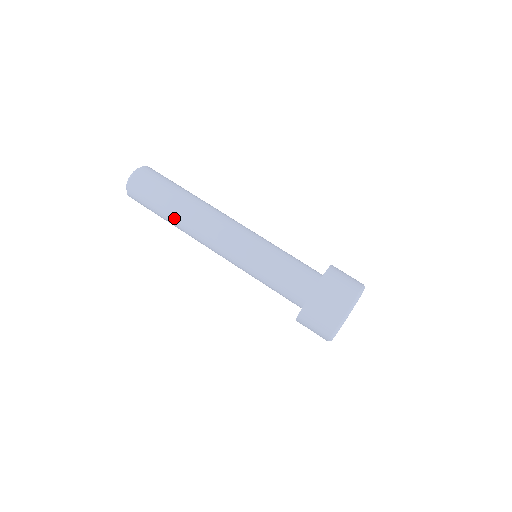
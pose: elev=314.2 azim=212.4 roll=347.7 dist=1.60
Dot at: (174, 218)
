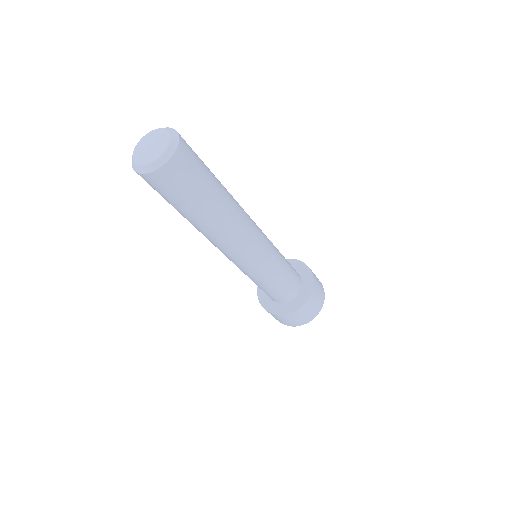
Dot at: (209, 221)
